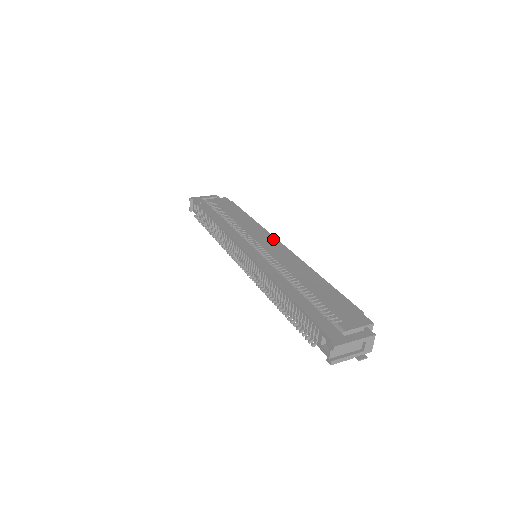
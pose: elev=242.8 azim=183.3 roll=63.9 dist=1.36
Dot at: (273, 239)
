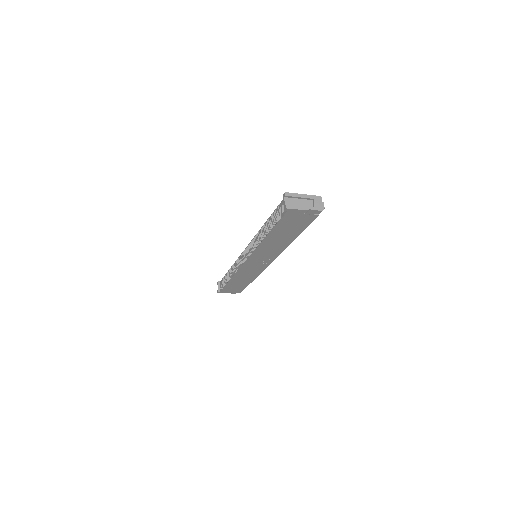
Dot at: occluded
